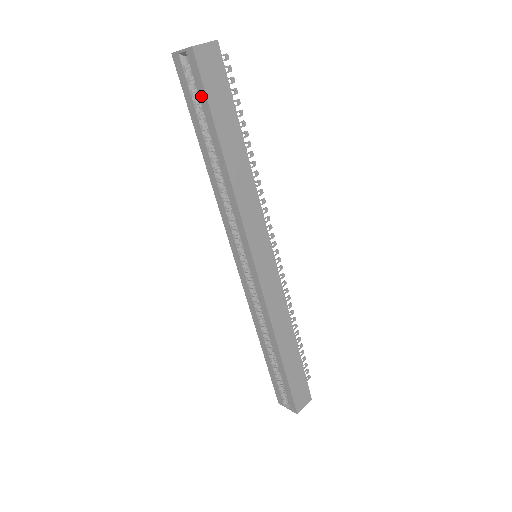
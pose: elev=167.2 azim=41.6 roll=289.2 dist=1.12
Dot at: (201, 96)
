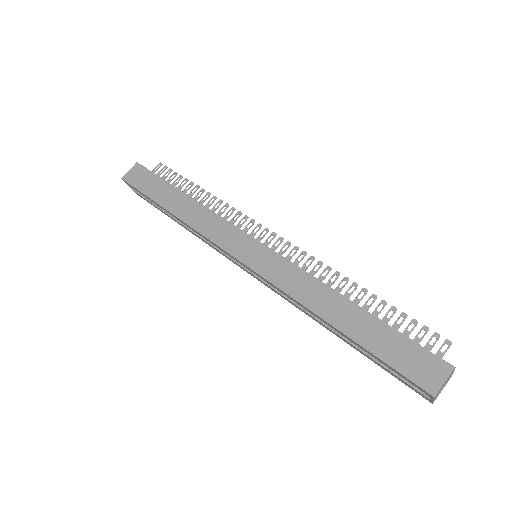
Dot at: (143, 195)
